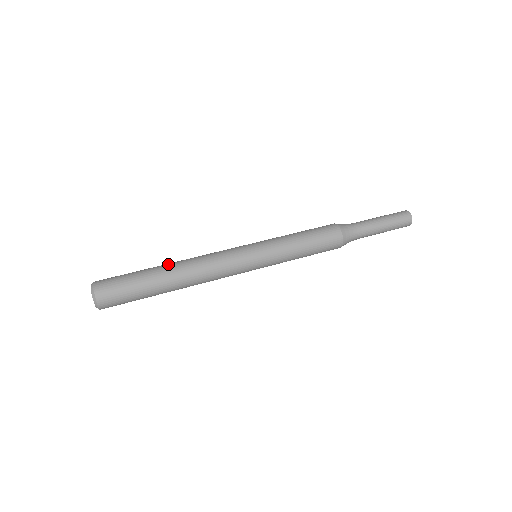
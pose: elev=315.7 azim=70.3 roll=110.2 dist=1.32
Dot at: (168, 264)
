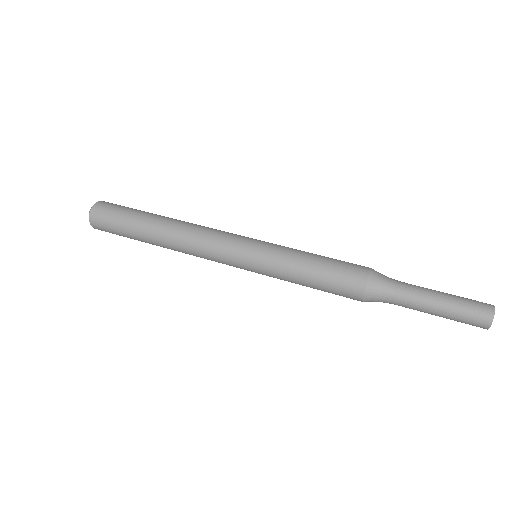
Dot at: (158, 226)
